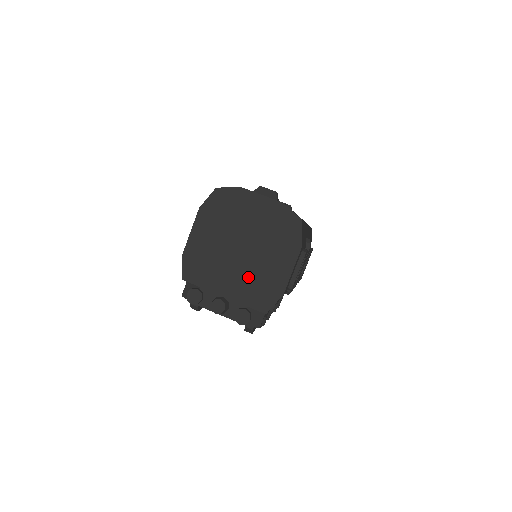
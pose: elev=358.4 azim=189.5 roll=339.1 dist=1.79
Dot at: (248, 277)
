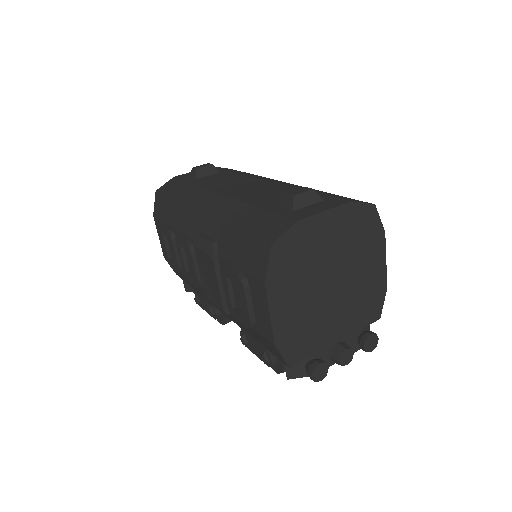
Dot at: (351, 304)
